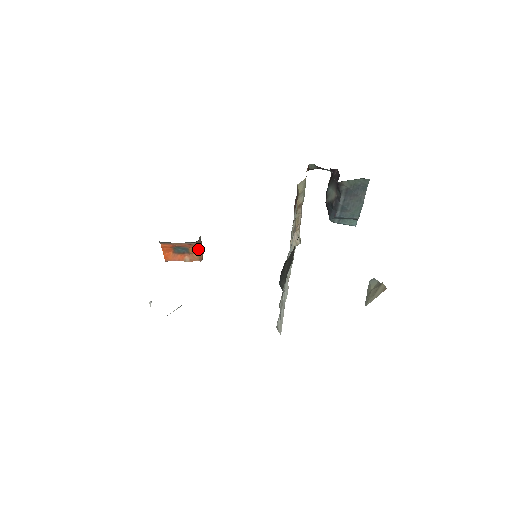
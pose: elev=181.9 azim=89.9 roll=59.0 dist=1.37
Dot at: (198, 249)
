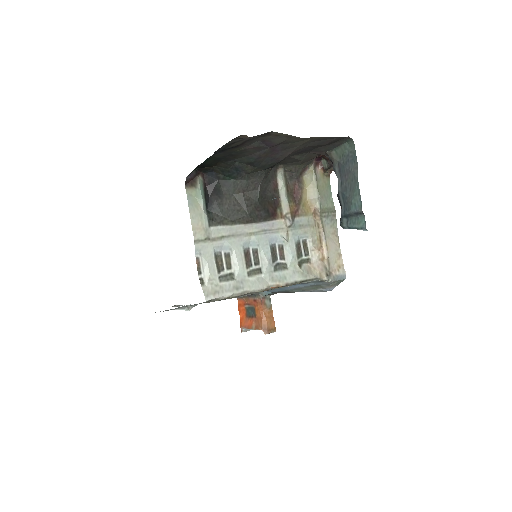
Dot at: (263, 312)
